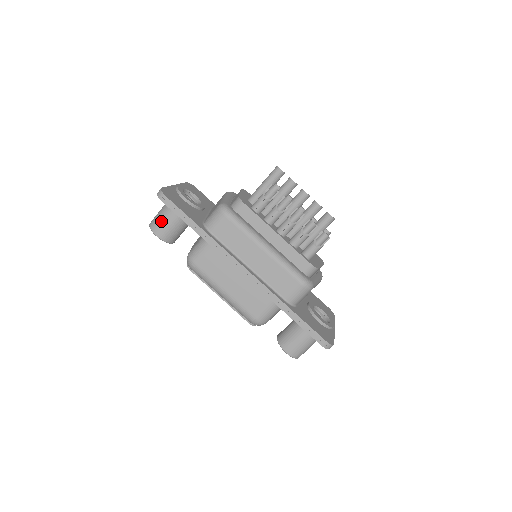
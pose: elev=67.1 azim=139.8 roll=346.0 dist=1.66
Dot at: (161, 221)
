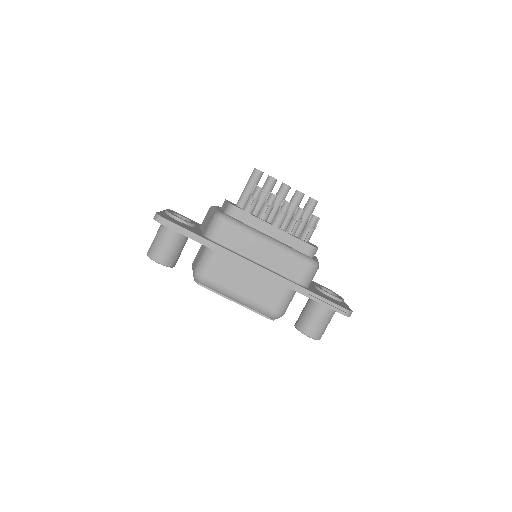
Dot at: (159, 247)
